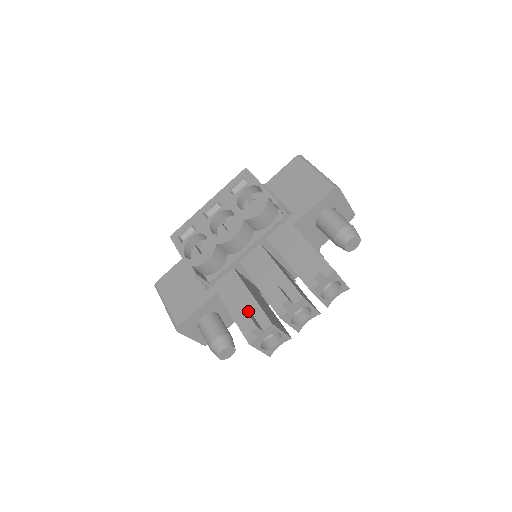
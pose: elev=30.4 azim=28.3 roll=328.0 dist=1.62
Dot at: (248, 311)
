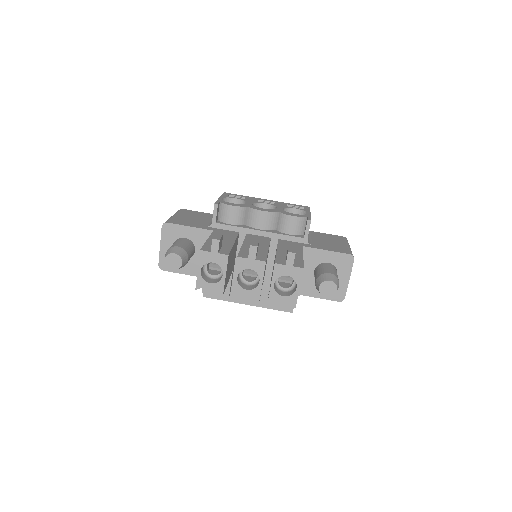
Dot at: occluded
